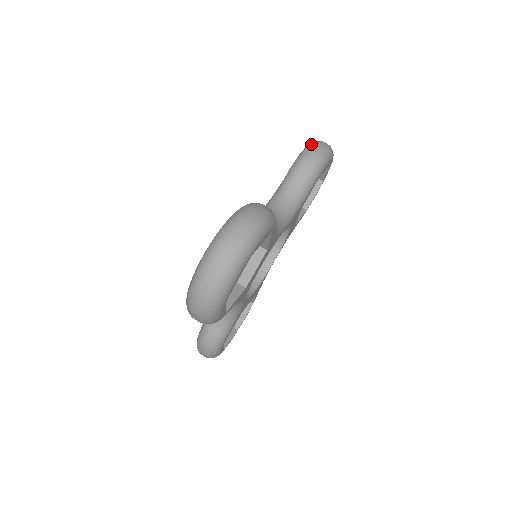
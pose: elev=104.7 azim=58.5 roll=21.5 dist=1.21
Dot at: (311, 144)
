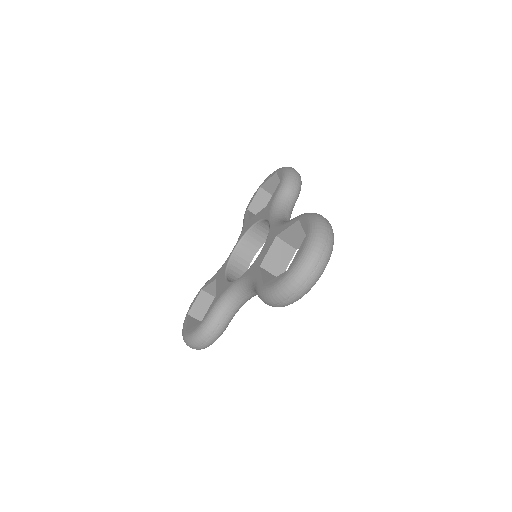
Dot at: (273, 296)
